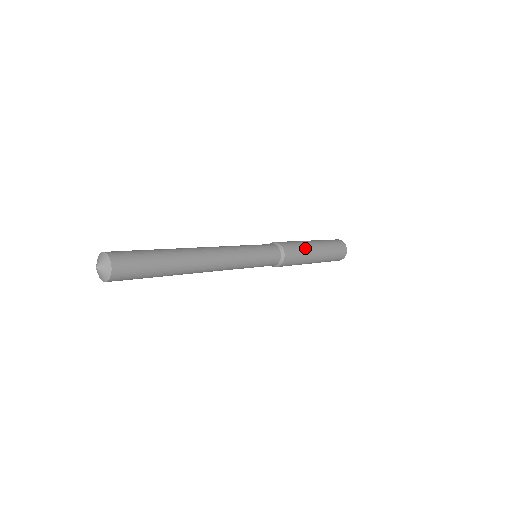
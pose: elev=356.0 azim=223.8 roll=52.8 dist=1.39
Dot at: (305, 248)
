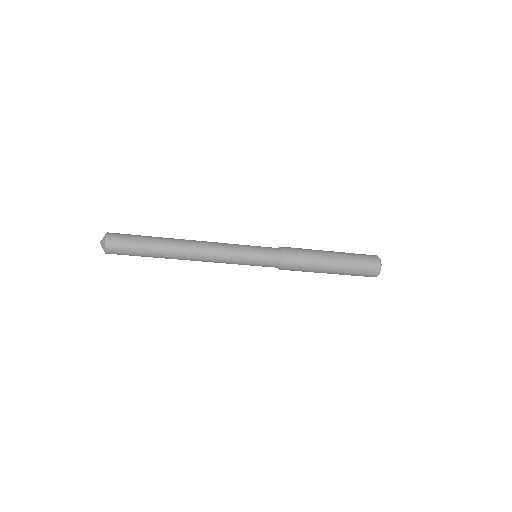
Dot at: (313, 251)
